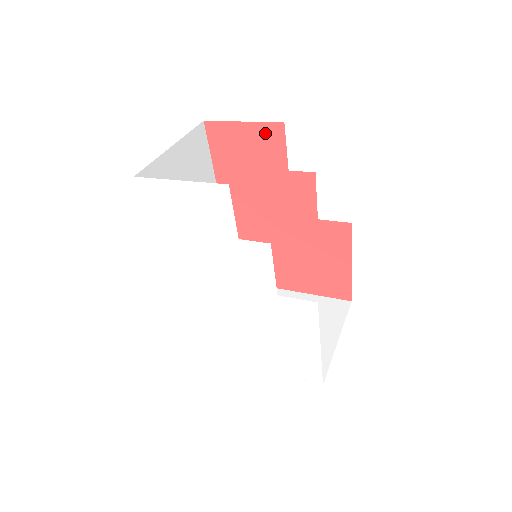
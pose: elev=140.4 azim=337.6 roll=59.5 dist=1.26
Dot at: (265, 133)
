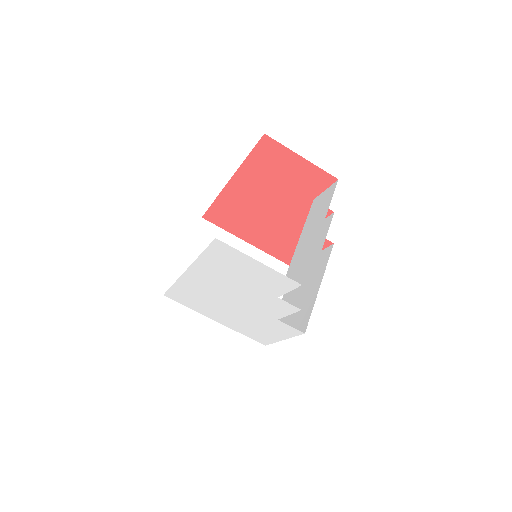
Dot at: (316, 174)
